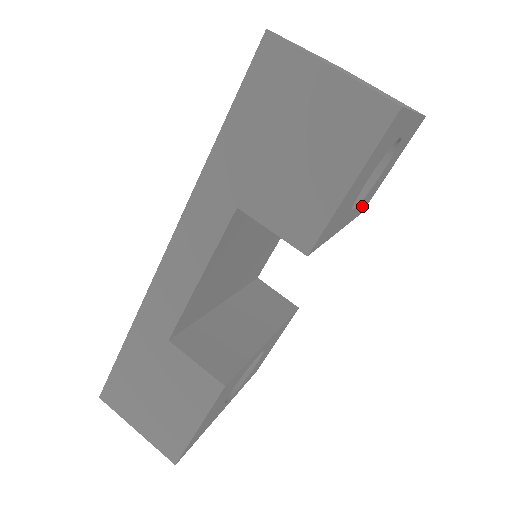
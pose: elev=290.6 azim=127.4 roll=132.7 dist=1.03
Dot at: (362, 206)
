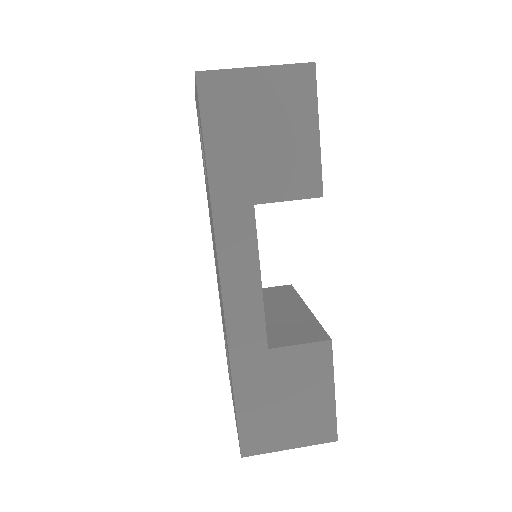
Dot at: occluded
